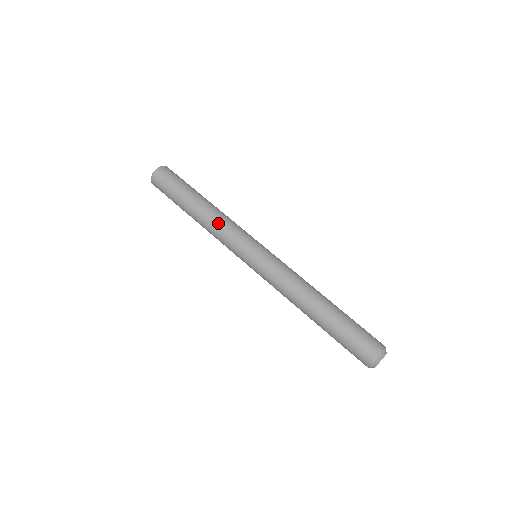
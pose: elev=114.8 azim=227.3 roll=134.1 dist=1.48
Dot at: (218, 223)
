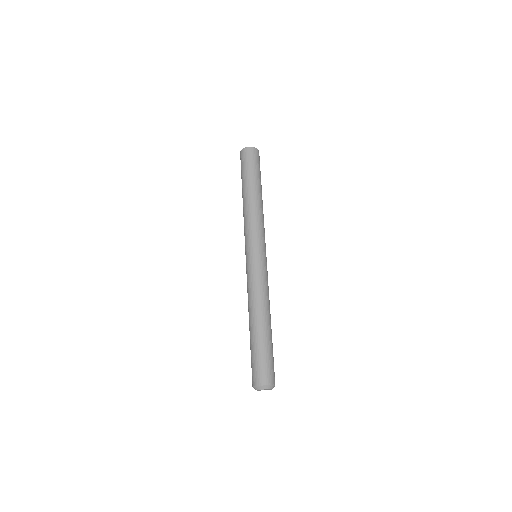
Dot at: (250, 215)
